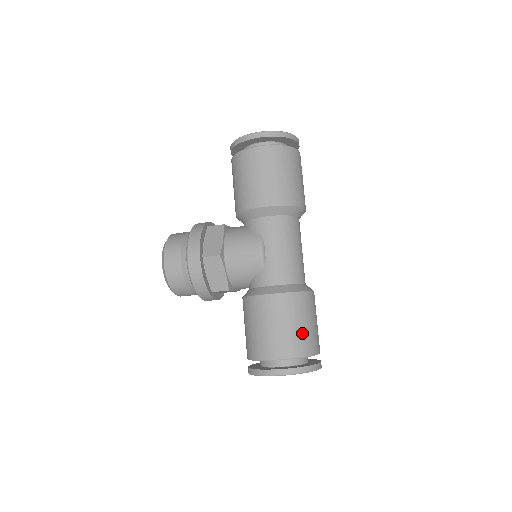
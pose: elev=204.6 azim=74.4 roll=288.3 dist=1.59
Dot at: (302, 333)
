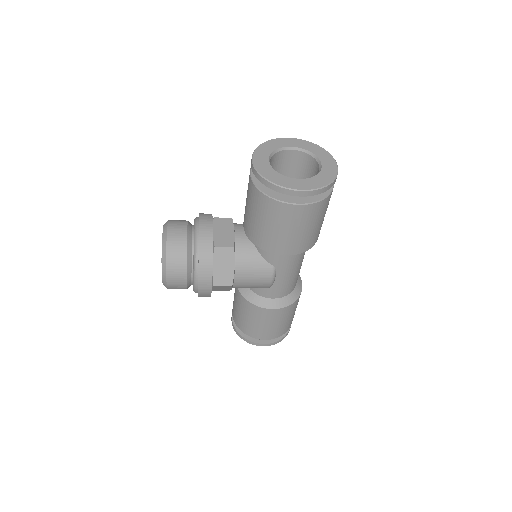
Dot at: (289, 322)
